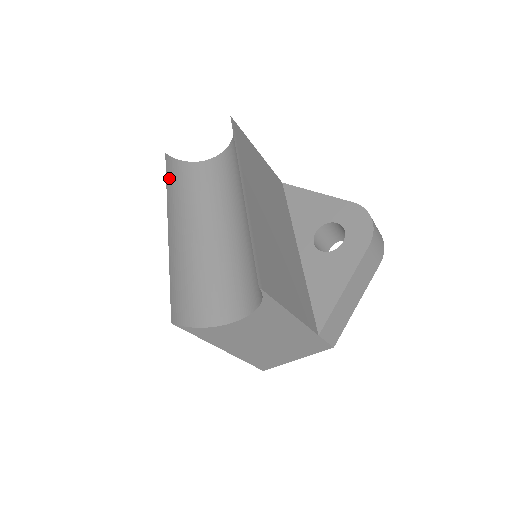
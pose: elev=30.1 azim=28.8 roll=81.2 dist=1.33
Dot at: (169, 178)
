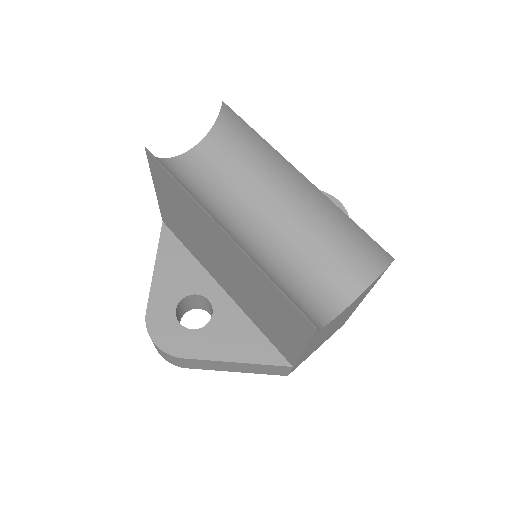
Dot at: (171, 176)
